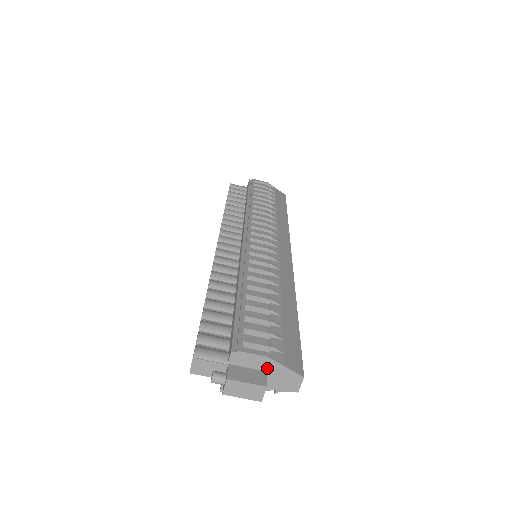
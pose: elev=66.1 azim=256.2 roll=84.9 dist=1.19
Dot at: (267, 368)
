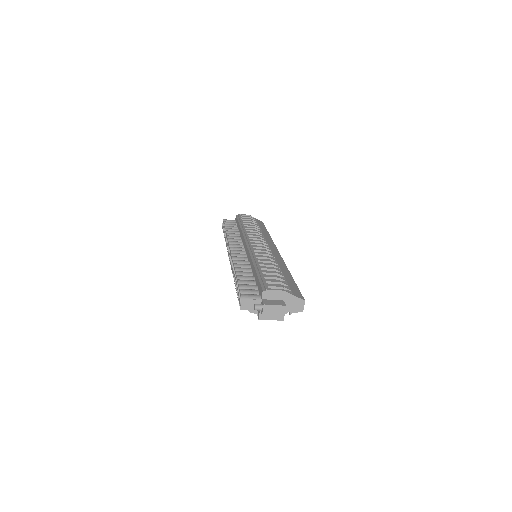
Dot at: (284, 298)
